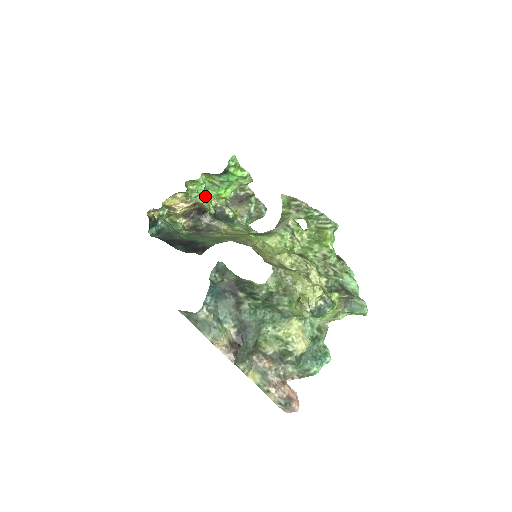
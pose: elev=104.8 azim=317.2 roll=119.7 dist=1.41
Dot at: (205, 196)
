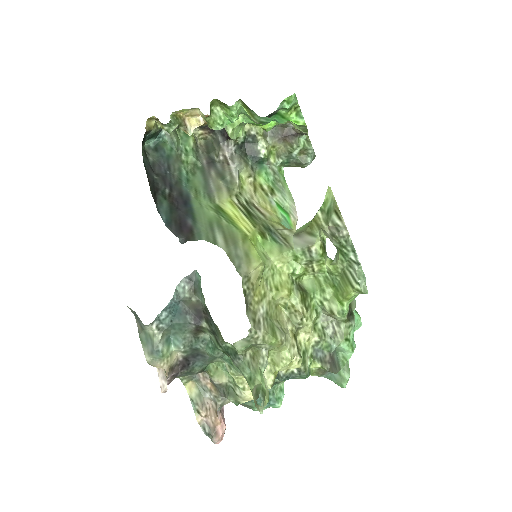
Dot at: (235, 123)
